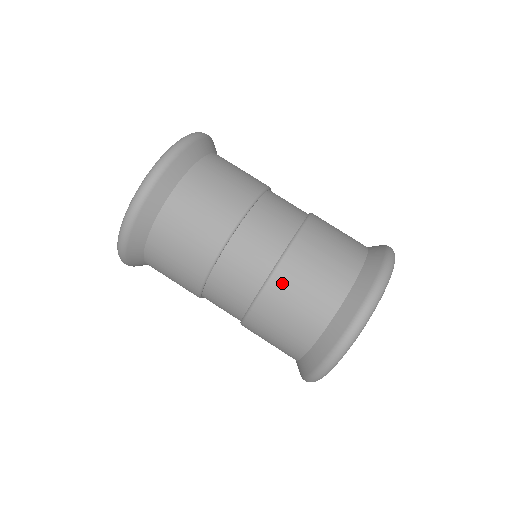
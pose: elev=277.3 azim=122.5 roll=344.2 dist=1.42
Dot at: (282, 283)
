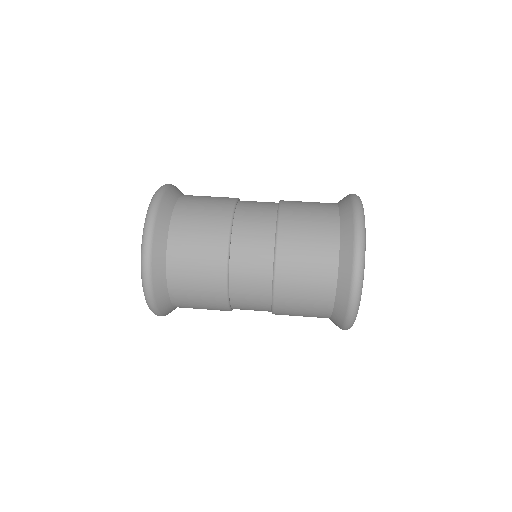
Dot at: (287, 249)
